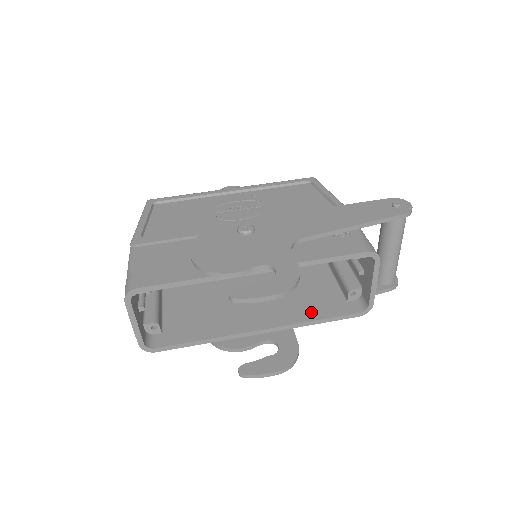
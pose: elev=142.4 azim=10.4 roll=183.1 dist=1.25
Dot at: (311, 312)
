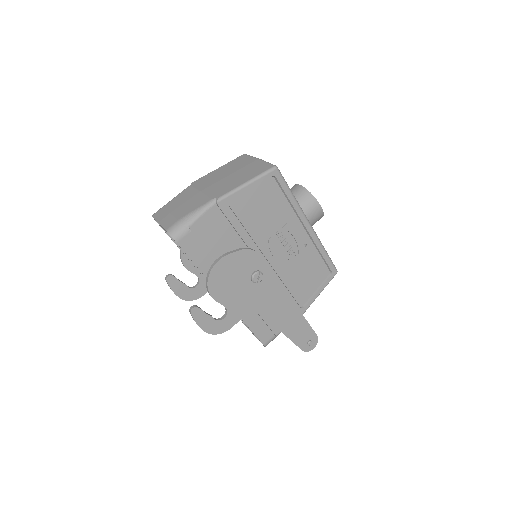
Dot at: occluded
